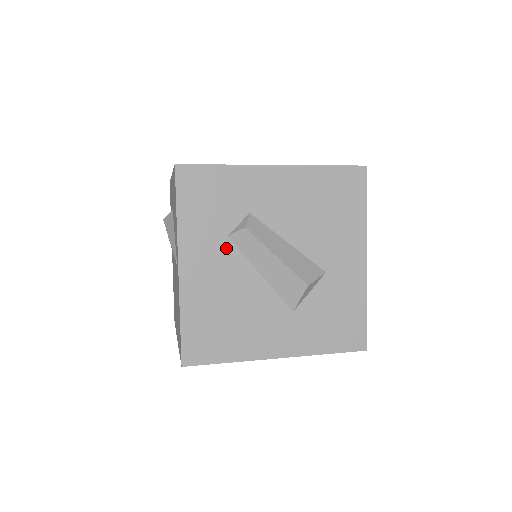
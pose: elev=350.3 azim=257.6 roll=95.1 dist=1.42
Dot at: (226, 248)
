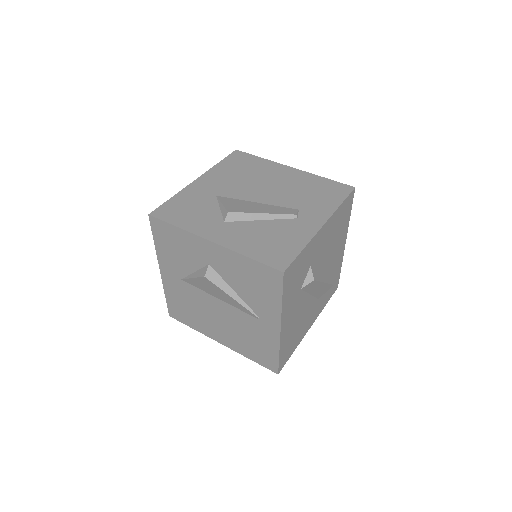
Dot at: (299, 296)
